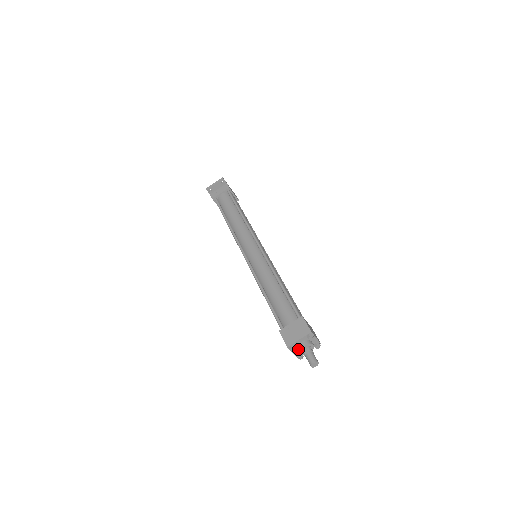
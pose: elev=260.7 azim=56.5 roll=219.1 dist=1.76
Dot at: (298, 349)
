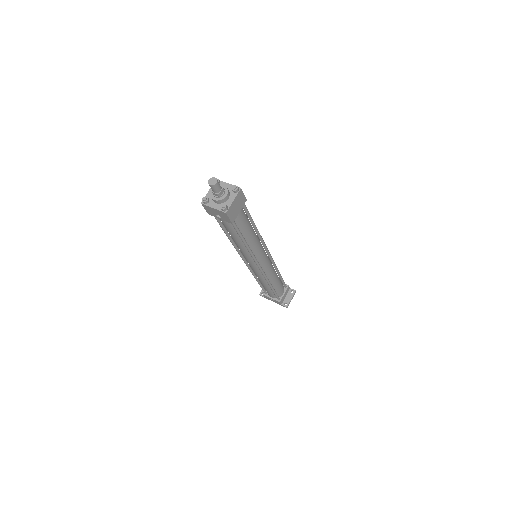
Dot at: (211, 197)
